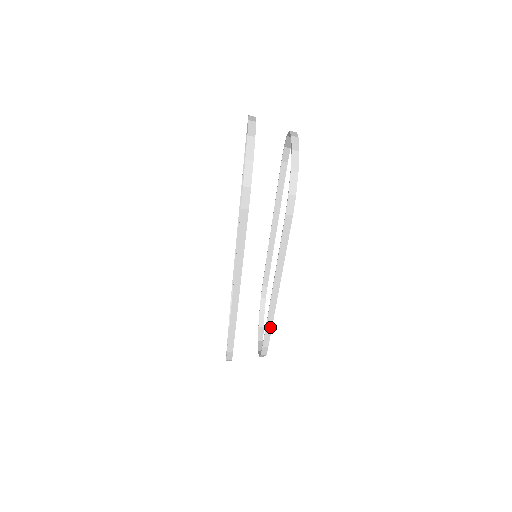
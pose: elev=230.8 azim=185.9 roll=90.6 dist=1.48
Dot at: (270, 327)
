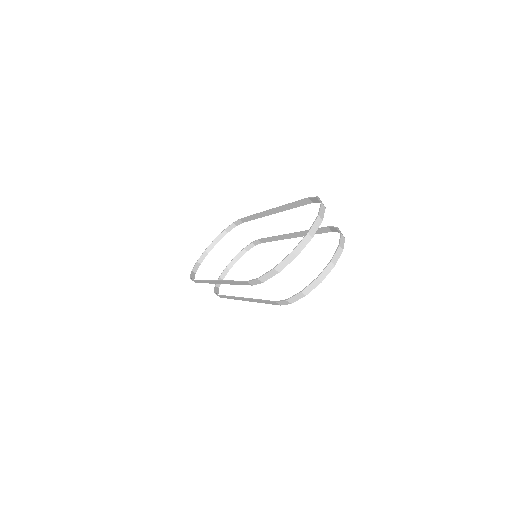
Dot at: (228, 298)
